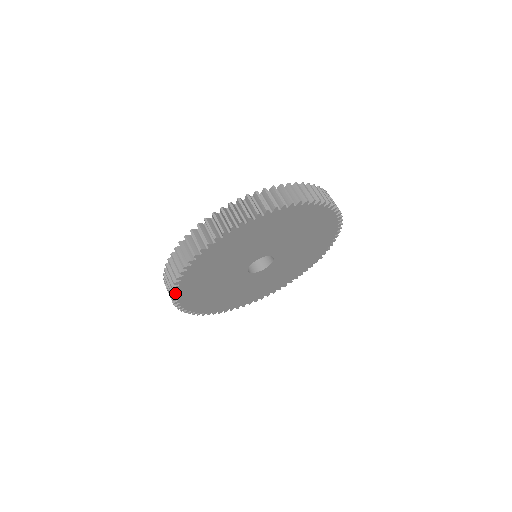
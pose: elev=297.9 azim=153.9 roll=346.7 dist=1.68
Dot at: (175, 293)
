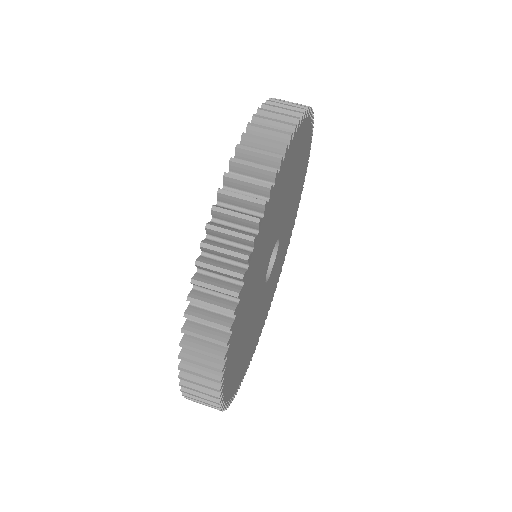
Dot at: occluded
